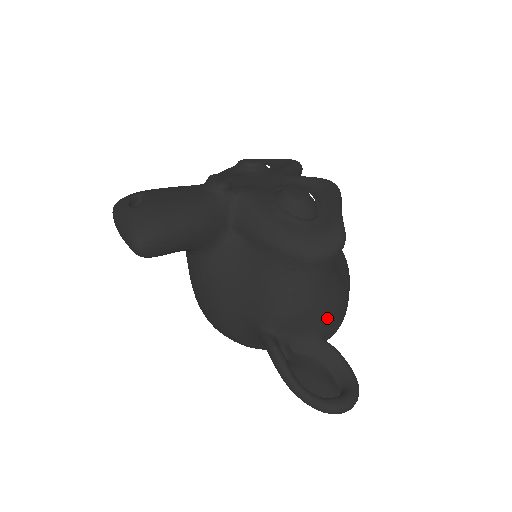
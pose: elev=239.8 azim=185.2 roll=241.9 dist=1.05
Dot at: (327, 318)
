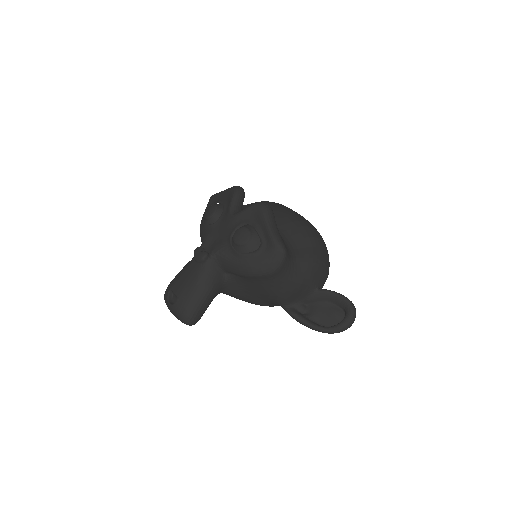
Dot at: (312, 280)
